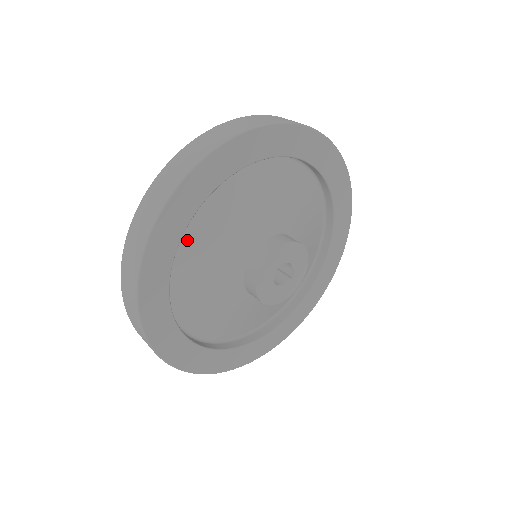
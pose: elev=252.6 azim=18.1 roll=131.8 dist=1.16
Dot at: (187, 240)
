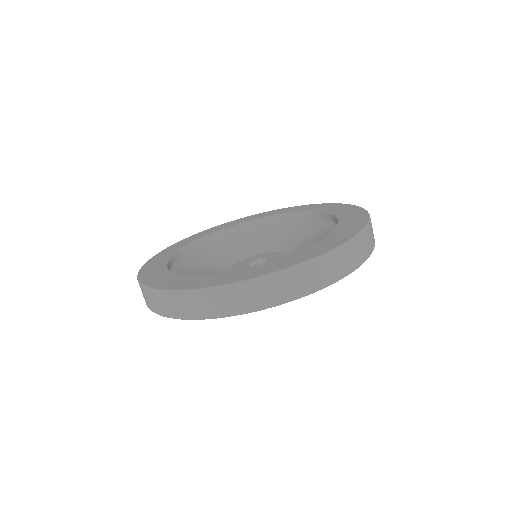
Dot at: occluded
